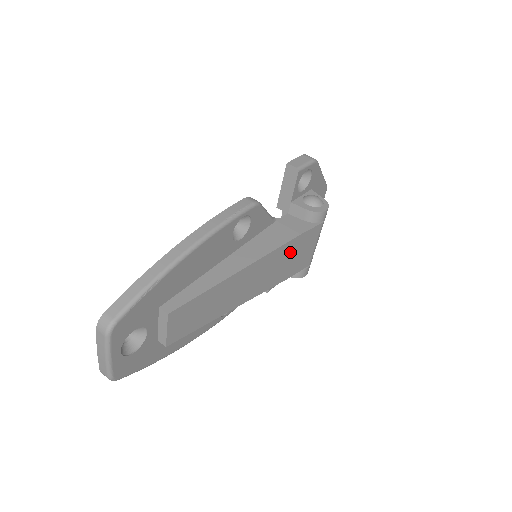
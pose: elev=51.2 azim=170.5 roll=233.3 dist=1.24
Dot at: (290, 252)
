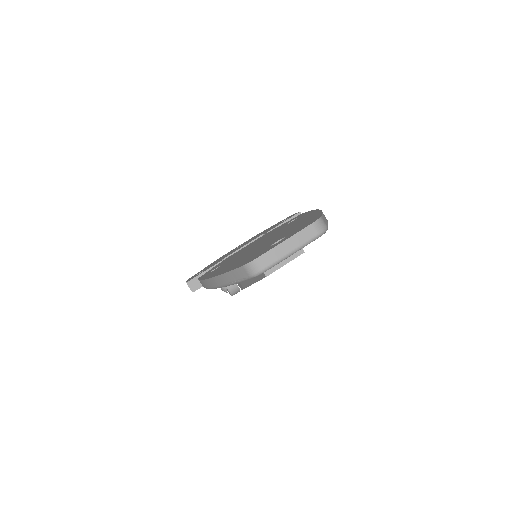
Dot at: occluded
